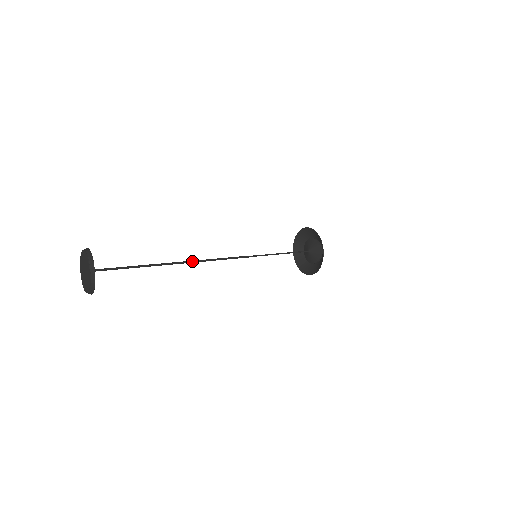
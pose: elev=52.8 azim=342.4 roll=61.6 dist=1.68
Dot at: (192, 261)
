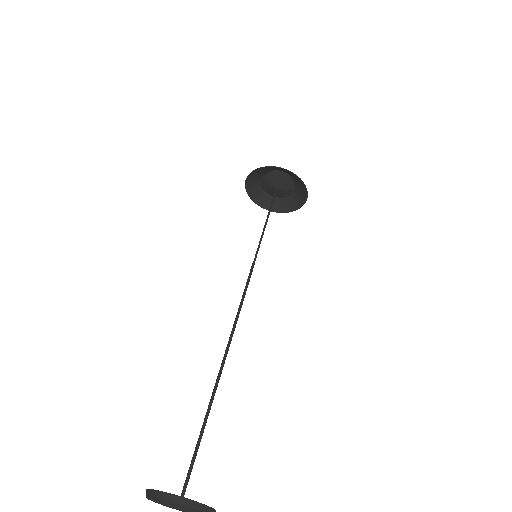
Dot at: (229, 343)
